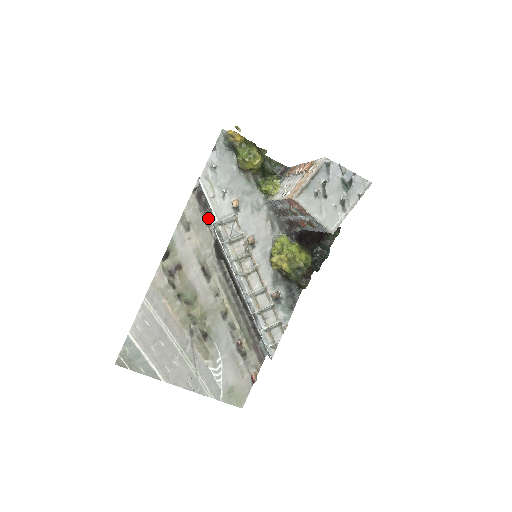
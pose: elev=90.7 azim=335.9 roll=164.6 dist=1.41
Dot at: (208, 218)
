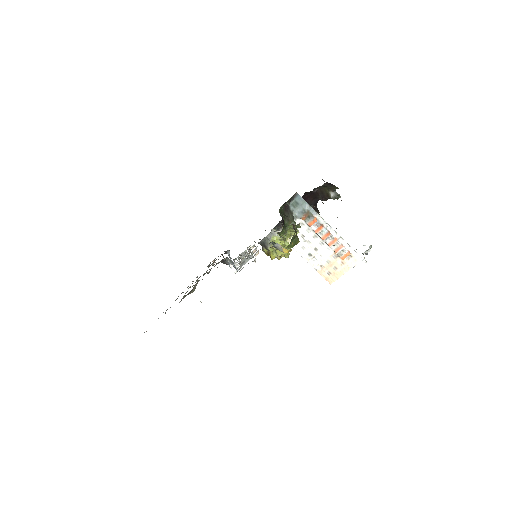
Dot at: occluded
